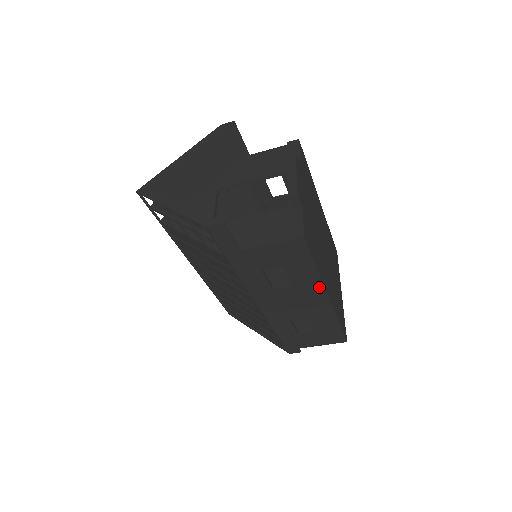
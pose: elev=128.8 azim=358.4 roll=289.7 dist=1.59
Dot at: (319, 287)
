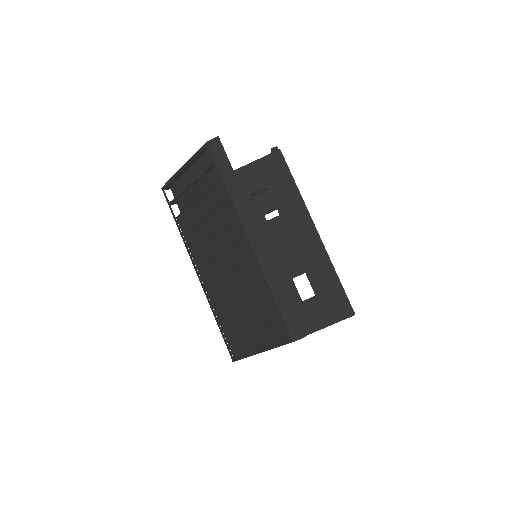
Dot at: (304, 214)
